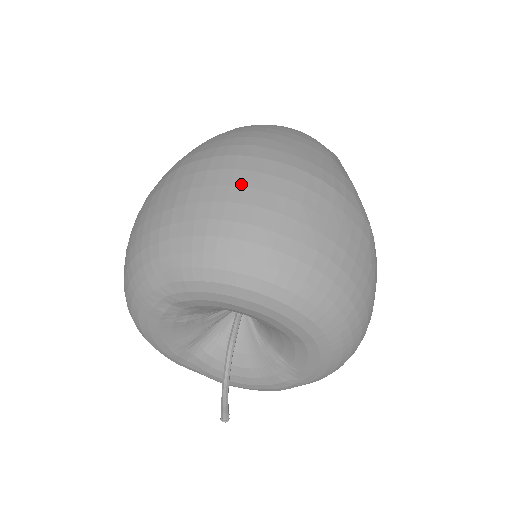
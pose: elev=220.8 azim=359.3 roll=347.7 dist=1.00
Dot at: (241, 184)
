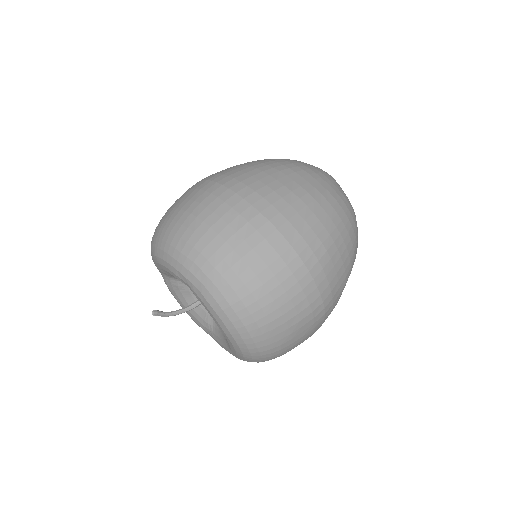
Dot at: (286, 288)
